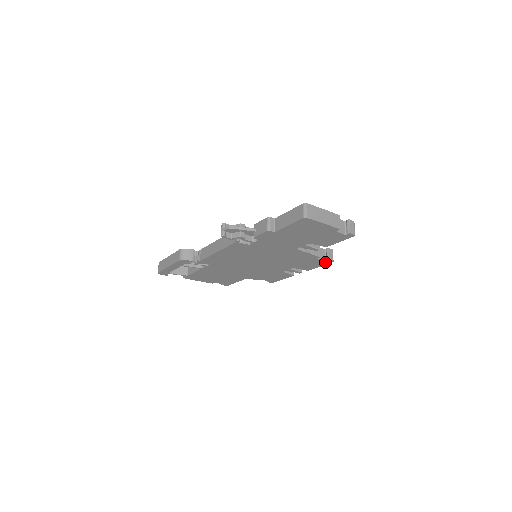
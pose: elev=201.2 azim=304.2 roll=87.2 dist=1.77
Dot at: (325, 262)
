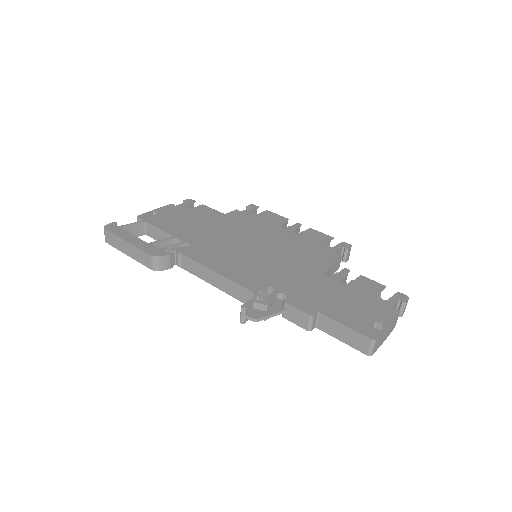
Dot at: occluded
